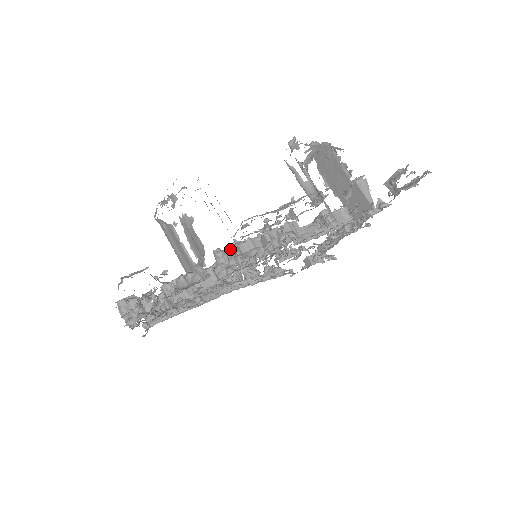
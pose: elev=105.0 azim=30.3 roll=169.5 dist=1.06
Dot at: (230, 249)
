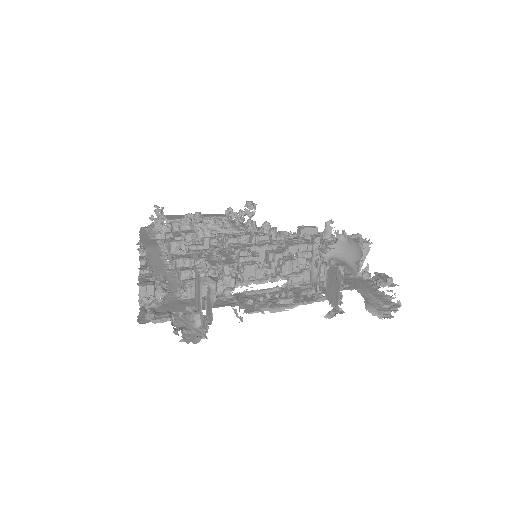
Dot at: (238, 258)
